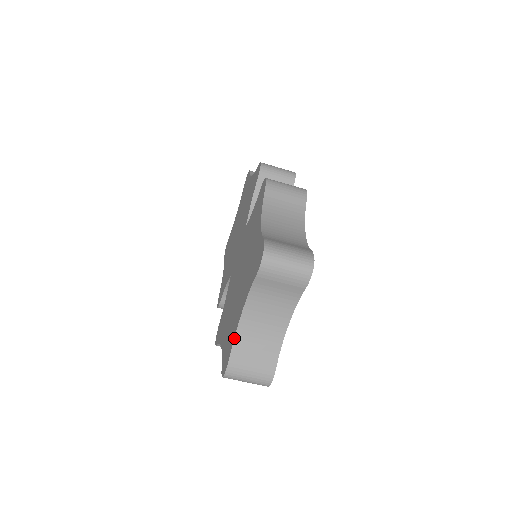
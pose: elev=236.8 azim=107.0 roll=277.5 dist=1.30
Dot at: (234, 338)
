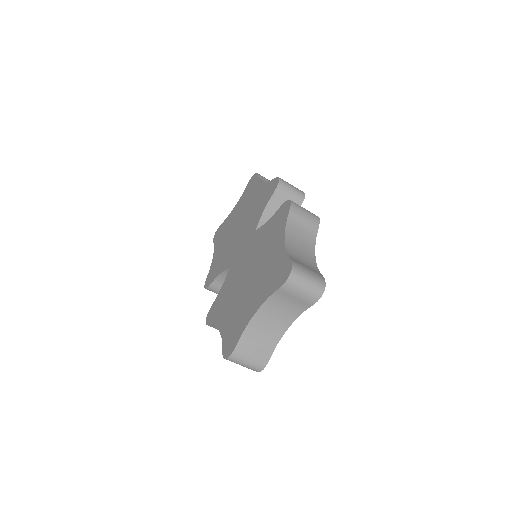
Dot at: (244, 330)
